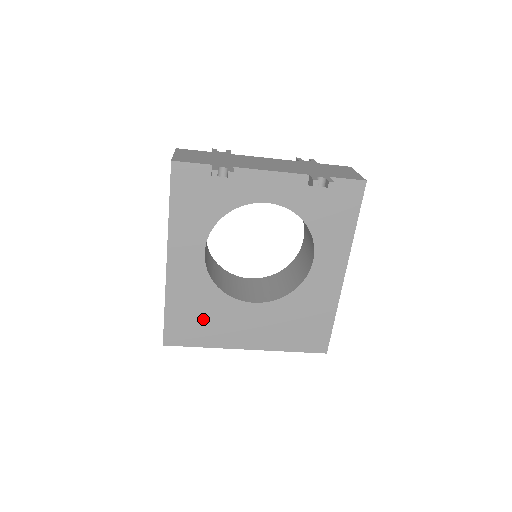
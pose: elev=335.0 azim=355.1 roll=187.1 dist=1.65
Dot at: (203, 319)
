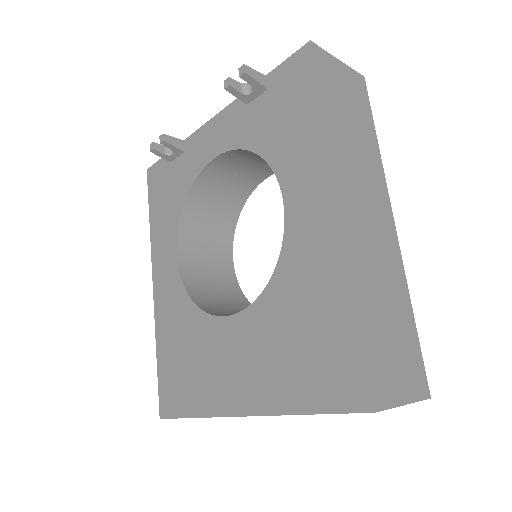
Dot at: (188, 362)
